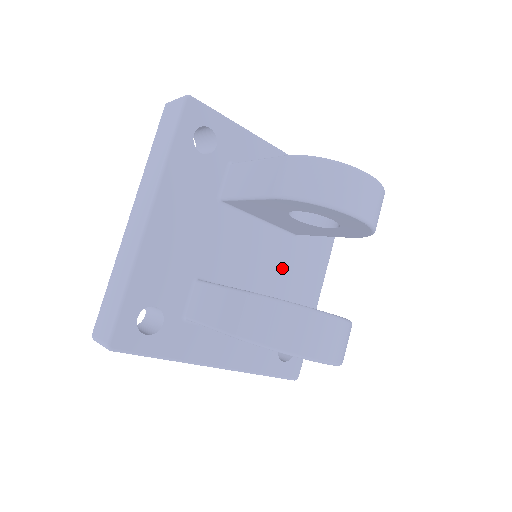
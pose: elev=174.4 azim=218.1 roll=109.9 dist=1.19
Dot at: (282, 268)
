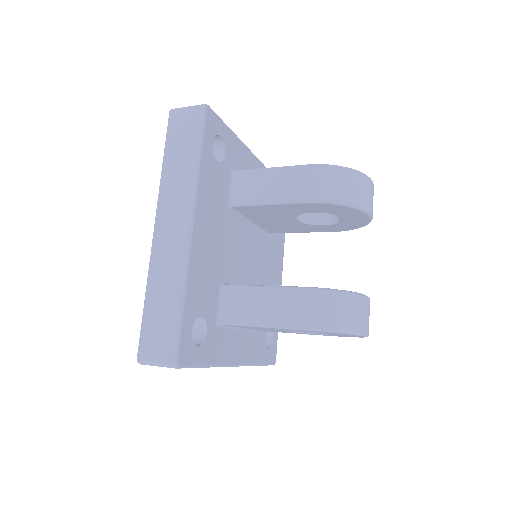
Dot at: (263, 265)
